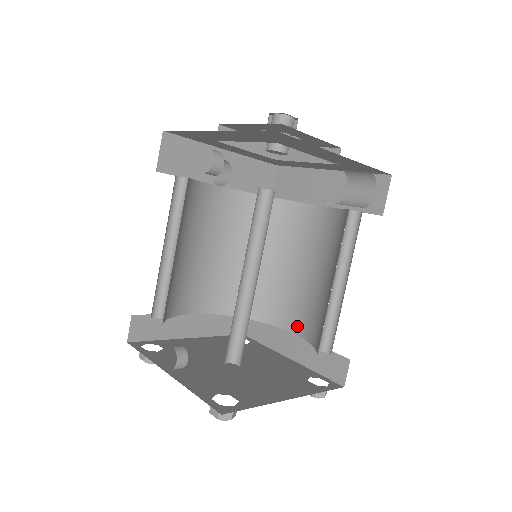
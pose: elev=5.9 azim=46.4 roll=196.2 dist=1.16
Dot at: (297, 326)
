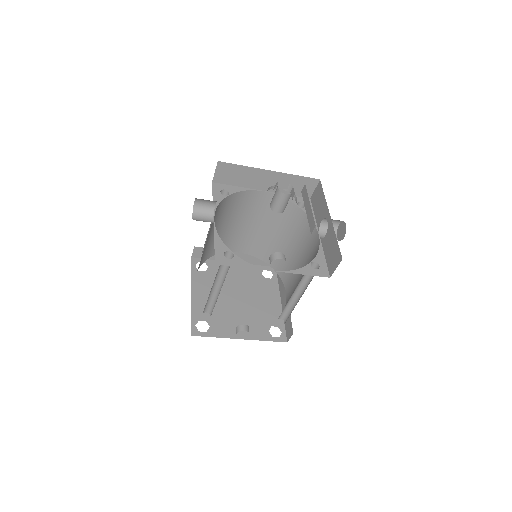
Dot at: (243, 249)
